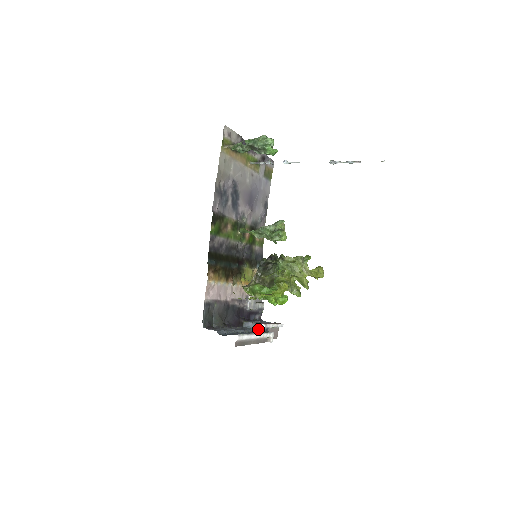
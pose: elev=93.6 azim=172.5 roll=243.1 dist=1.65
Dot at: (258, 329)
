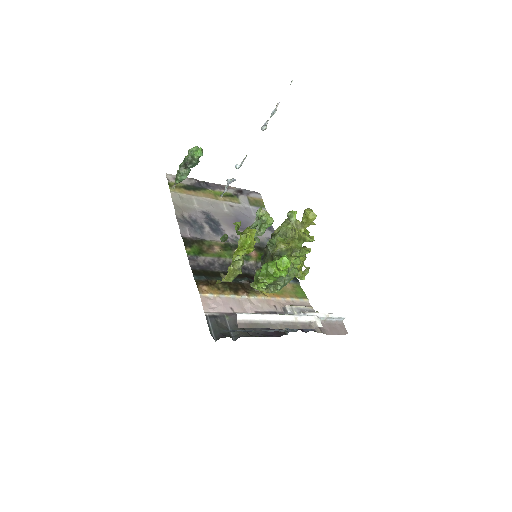
Dot at: occluded
